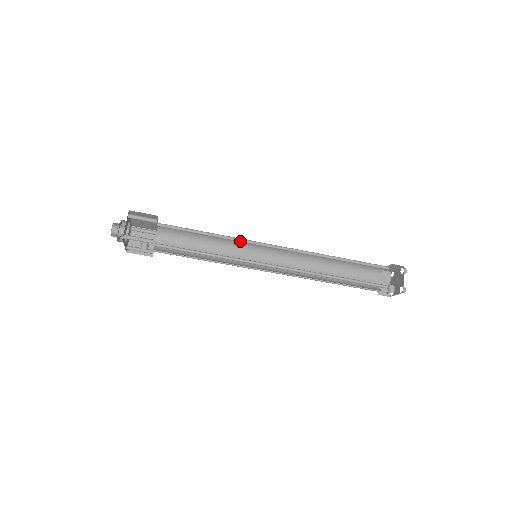
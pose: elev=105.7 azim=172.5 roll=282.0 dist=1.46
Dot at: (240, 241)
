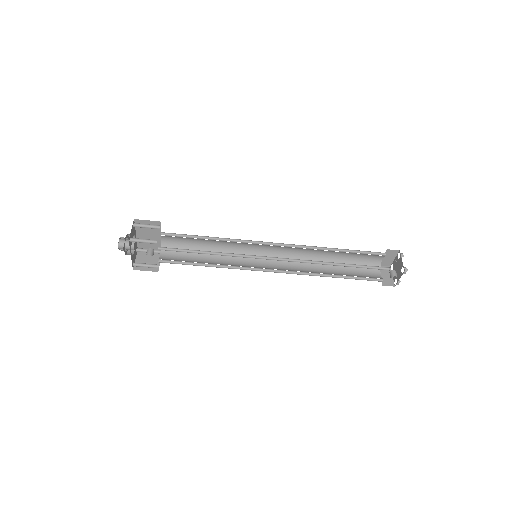
Dot at: occluded
